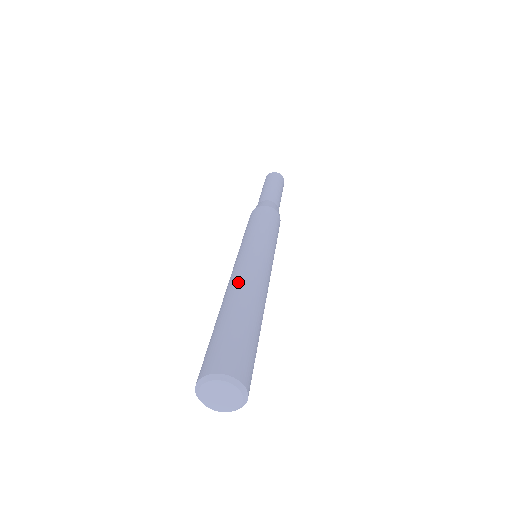
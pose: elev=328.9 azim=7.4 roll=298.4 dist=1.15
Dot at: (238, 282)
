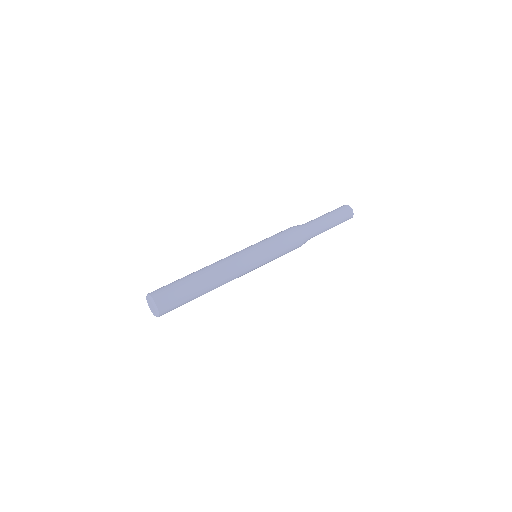
Dot at: (218, 268)
